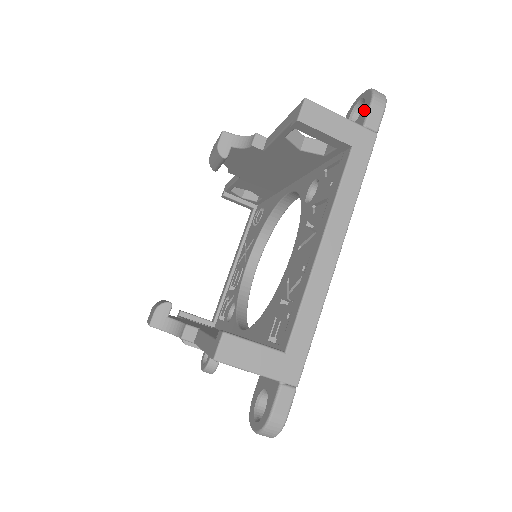
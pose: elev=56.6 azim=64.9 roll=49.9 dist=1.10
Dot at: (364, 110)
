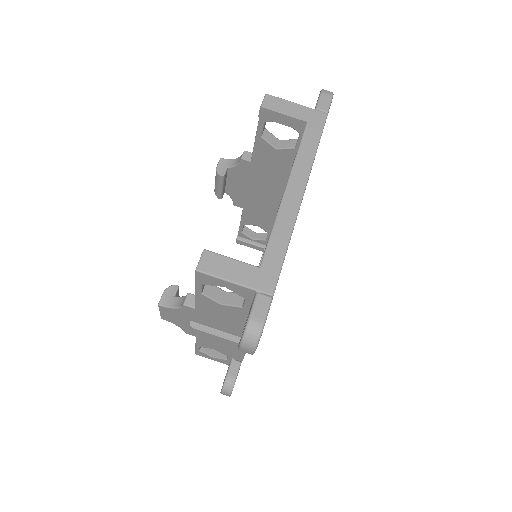
Dot at: occluded
